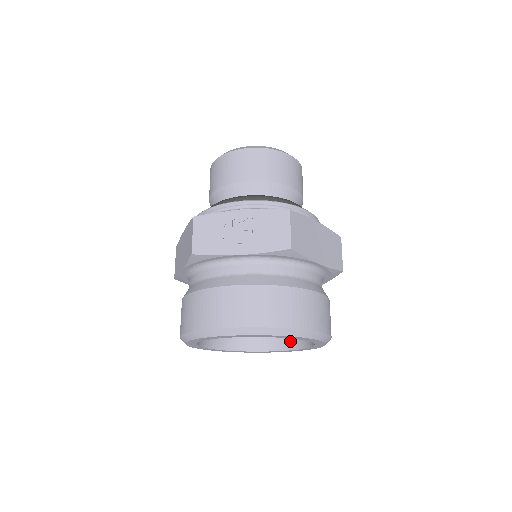
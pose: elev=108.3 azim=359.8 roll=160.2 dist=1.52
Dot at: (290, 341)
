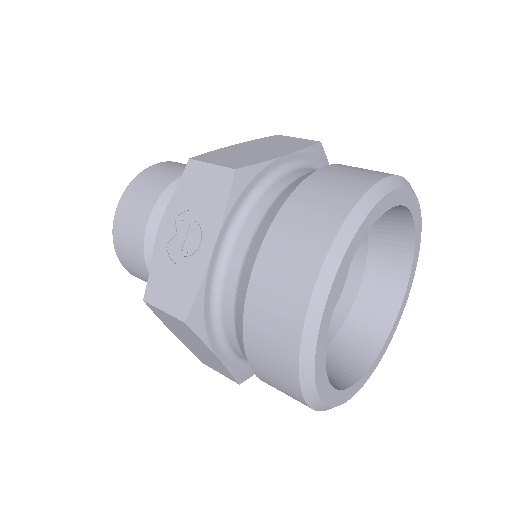
Dot at: (398, 260)
